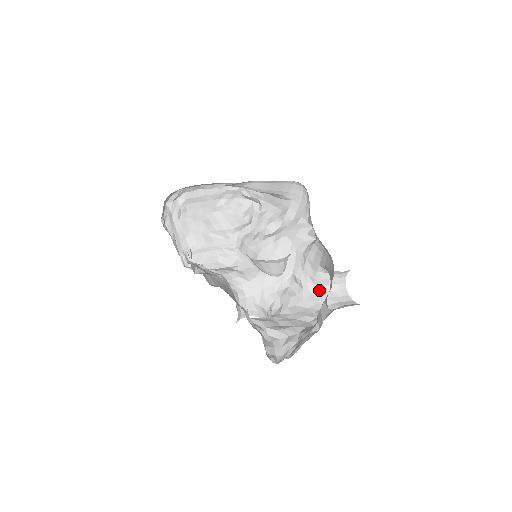
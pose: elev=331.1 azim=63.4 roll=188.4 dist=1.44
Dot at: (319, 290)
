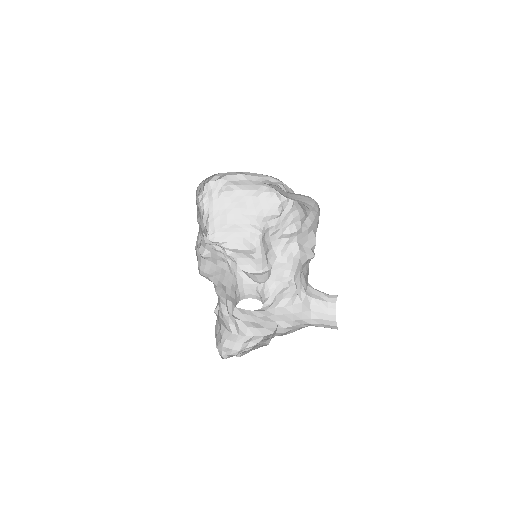
Dot at: (308, 301)
